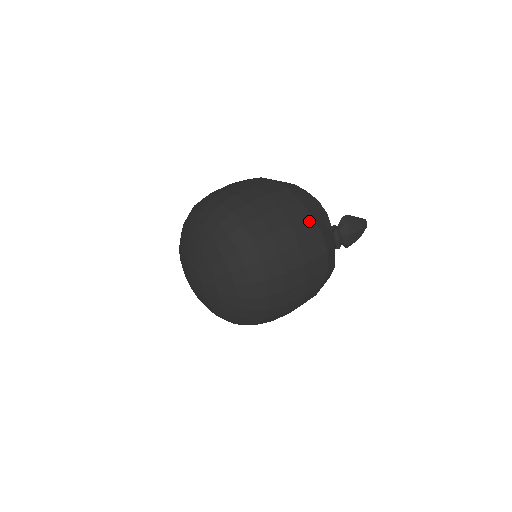
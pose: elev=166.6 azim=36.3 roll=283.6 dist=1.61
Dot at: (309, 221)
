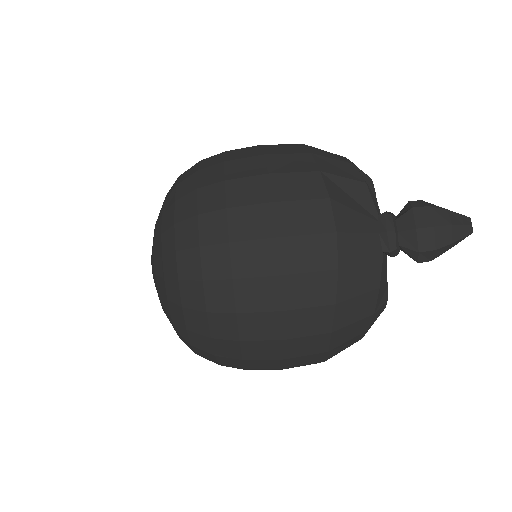
Dot at: (309, 176)
